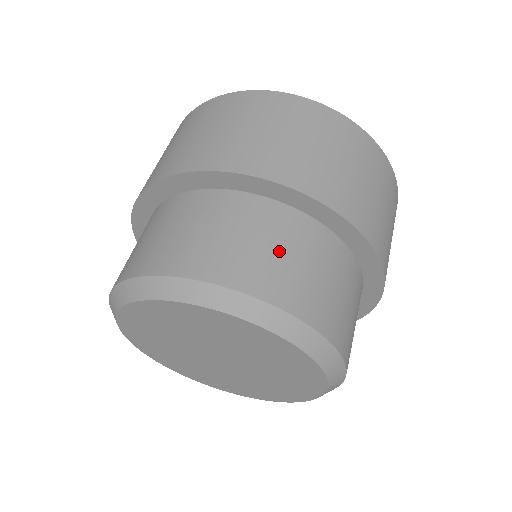
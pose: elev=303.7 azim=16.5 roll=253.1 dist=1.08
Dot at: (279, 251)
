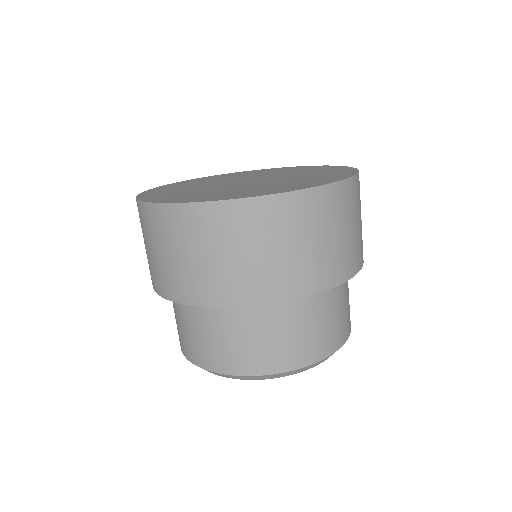
Dot at: (305, 330)
